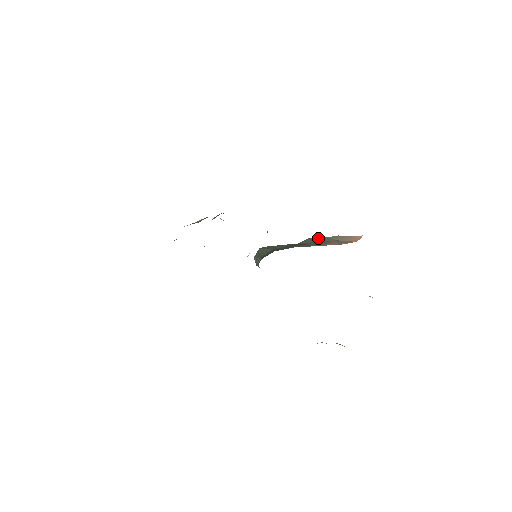
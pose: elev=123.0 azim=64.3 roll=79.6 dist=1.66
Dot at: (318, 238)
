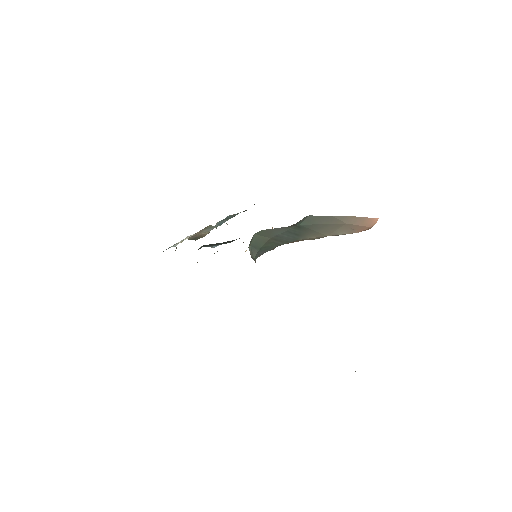
Dot at: (322, 217)
